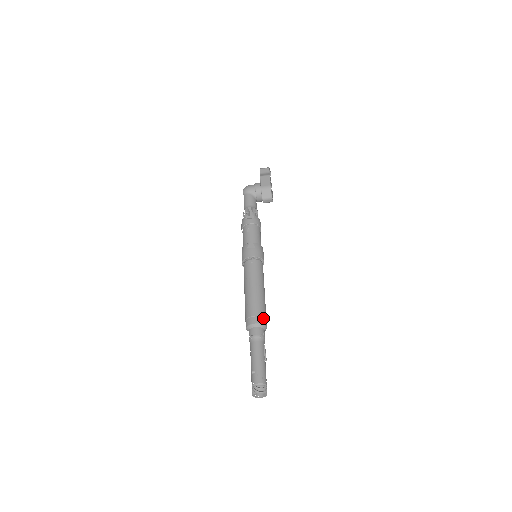
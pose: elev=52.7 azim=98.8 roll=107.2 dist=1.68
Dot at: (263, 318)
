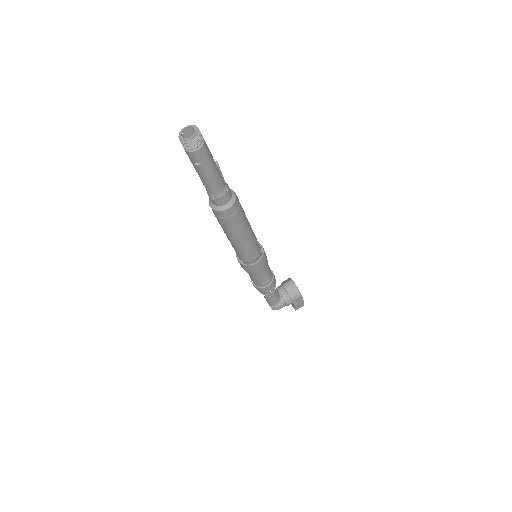
Dot at: occluded
